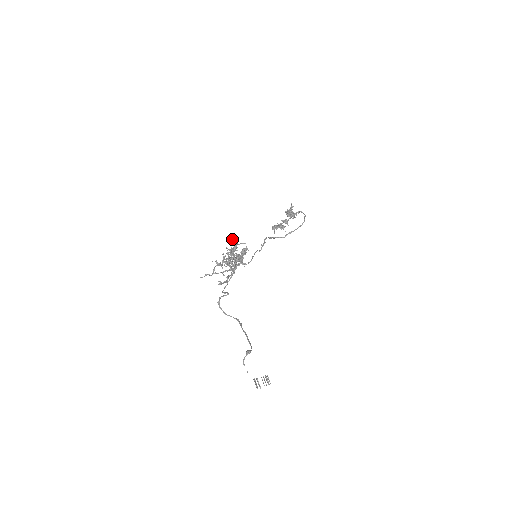
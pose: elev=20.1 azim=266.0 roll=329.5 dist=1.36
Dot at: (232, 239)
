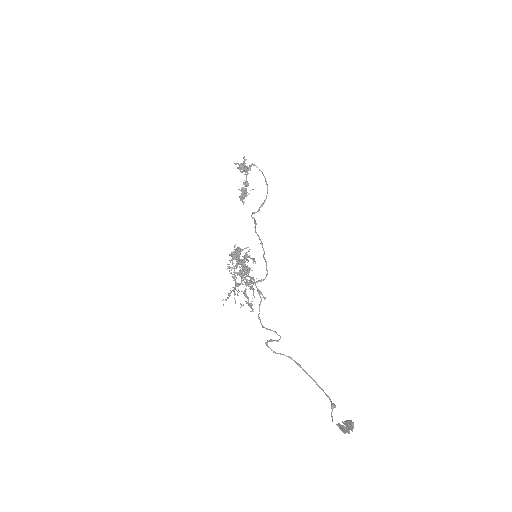
Dot at: occluded
